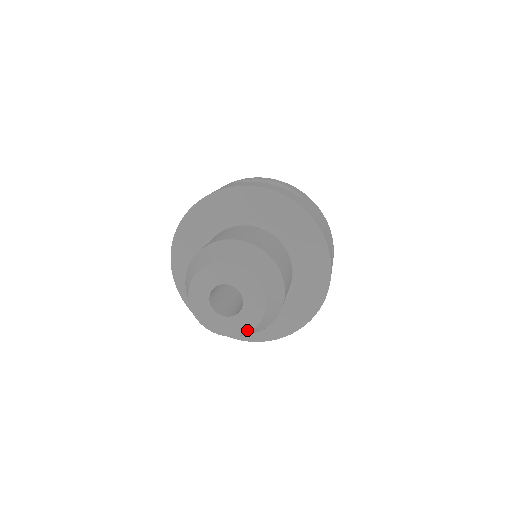
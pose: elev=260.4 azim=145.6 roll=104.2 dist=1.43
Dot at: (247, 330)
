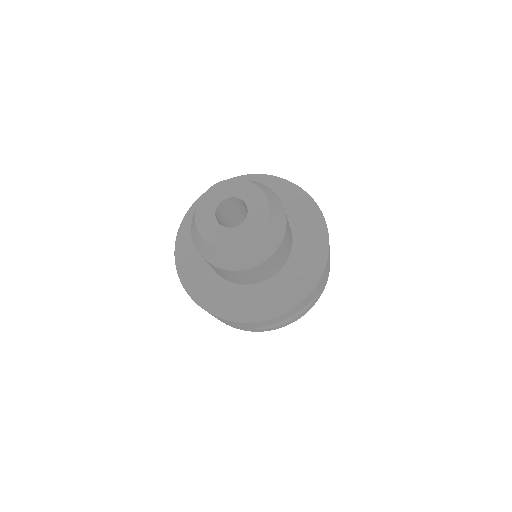
Dot at: (264, 221)
